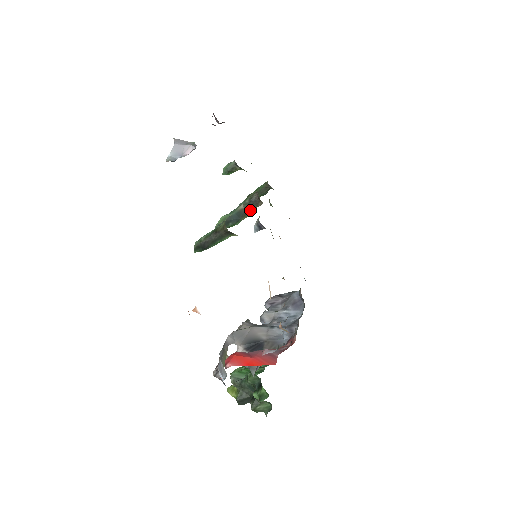
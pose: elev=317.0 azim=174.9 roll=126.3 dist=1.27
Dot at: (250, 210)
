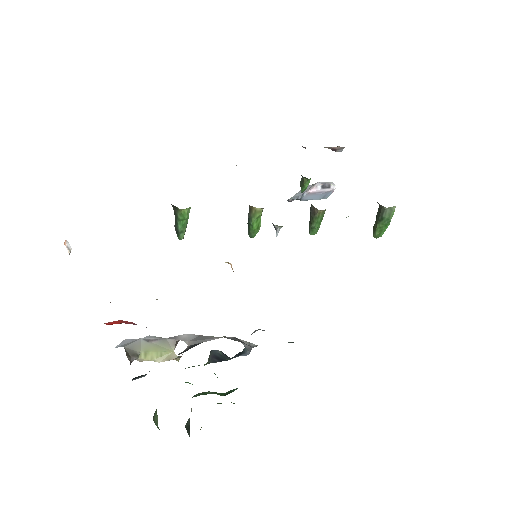
Dot at: (313, 223)
